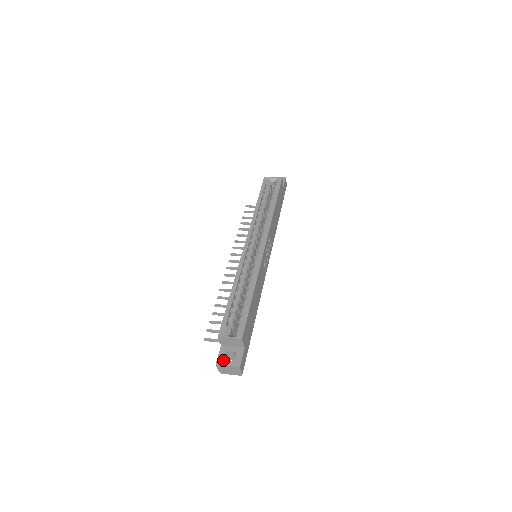
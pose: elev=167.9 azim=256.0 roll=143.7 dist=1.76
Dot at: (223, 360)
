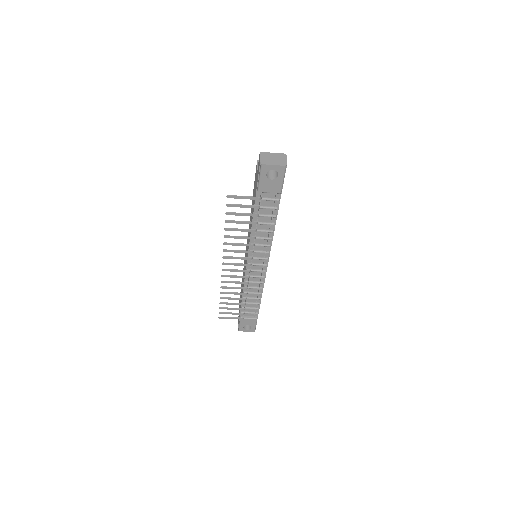
Dot at: occluded
